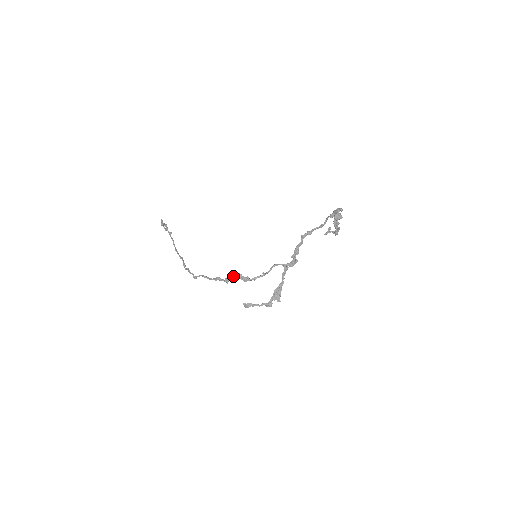
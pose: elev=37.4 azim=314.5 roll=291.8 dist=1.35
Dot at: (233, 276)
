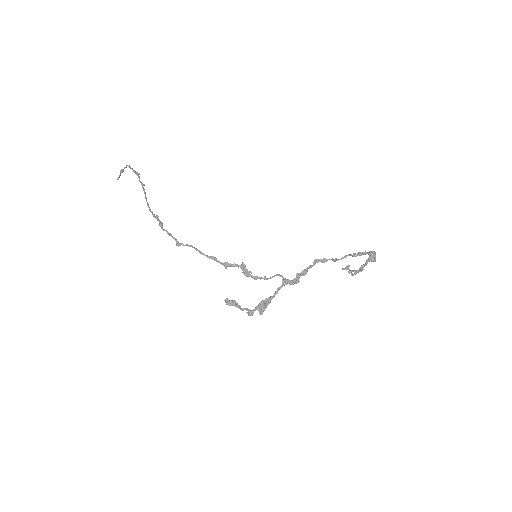
Dot at: occluded
